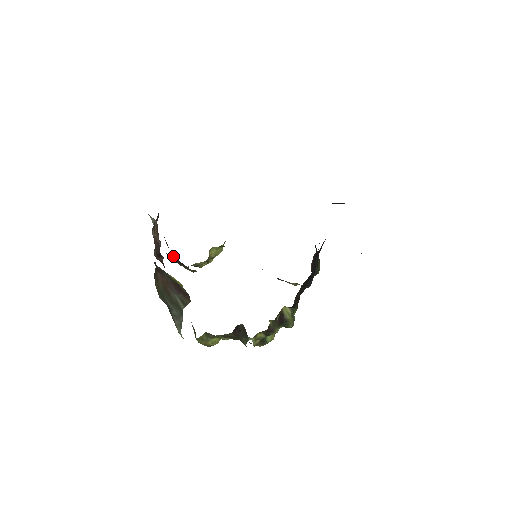
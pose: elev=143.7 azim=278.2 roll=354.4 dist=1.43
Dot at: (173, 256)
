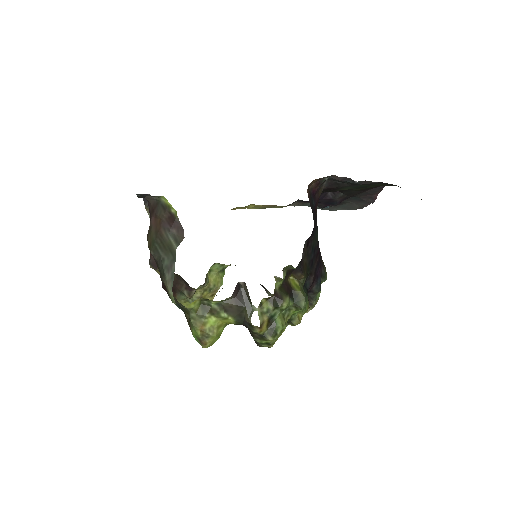
Dot at: occluded
